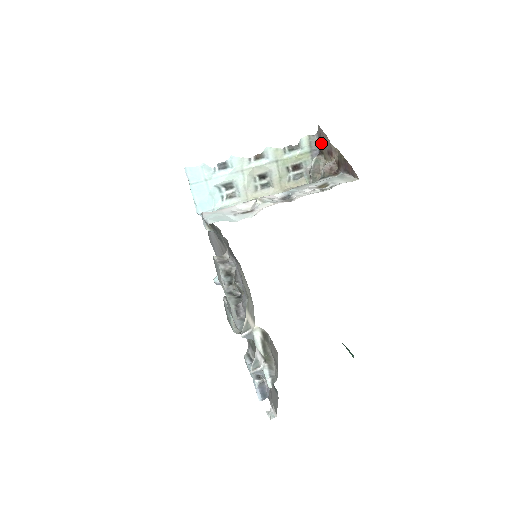
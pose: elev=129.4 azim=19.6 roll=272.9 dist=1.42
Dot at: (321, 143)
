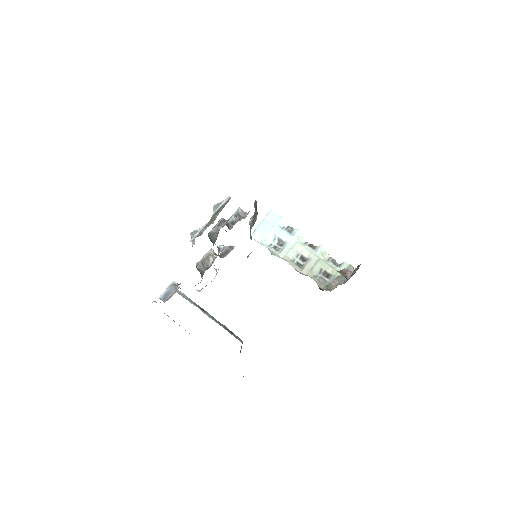
Dot at: occluded
